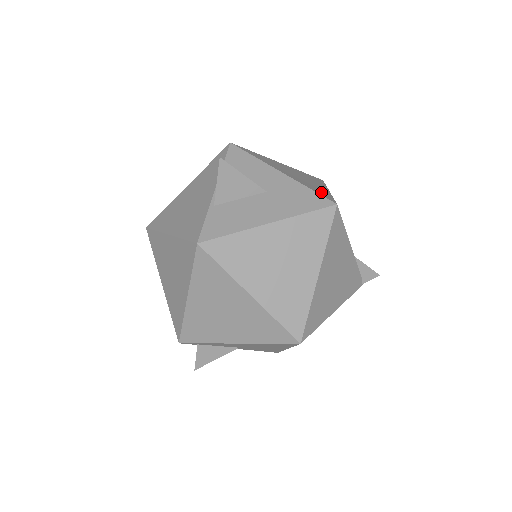
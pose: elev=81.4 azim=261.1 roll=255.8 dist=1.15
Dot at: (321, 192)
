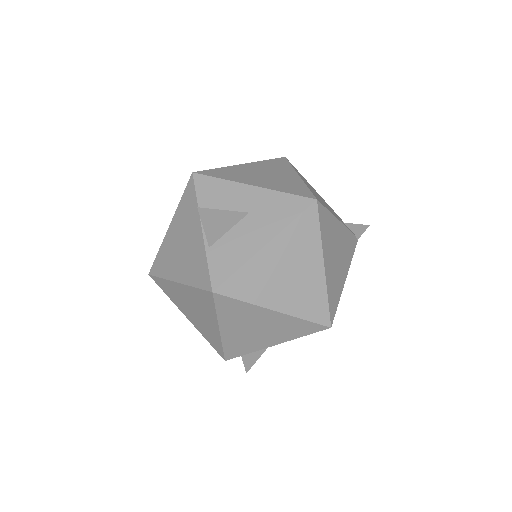
Dot at: (296, 189)
